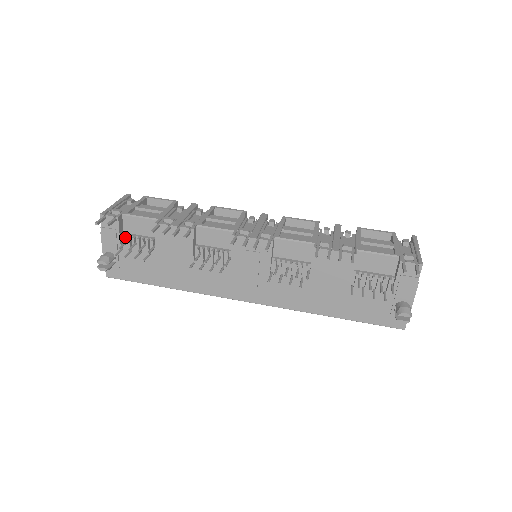
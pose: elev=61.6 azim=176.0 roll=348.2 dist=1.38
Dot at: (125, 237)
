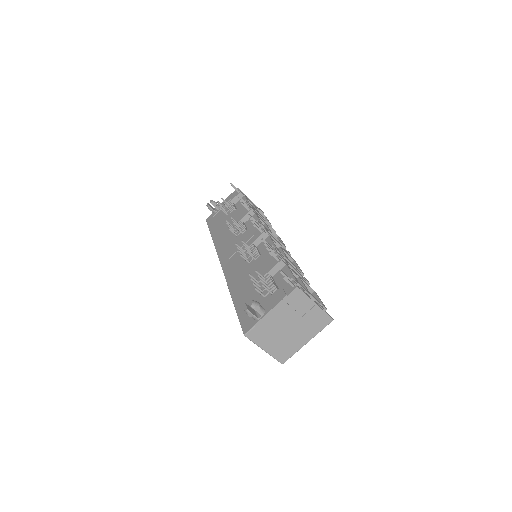
Dot at: (232, 203)
